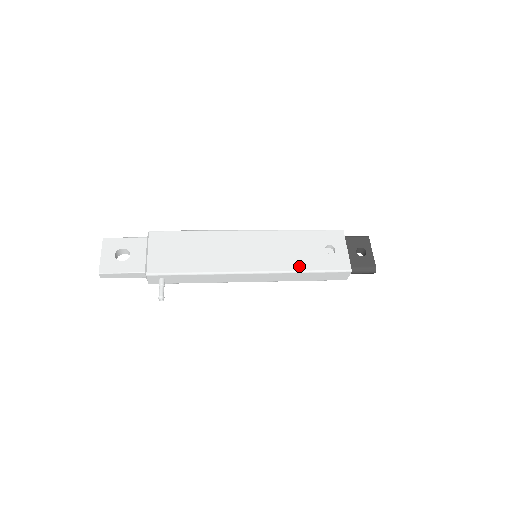
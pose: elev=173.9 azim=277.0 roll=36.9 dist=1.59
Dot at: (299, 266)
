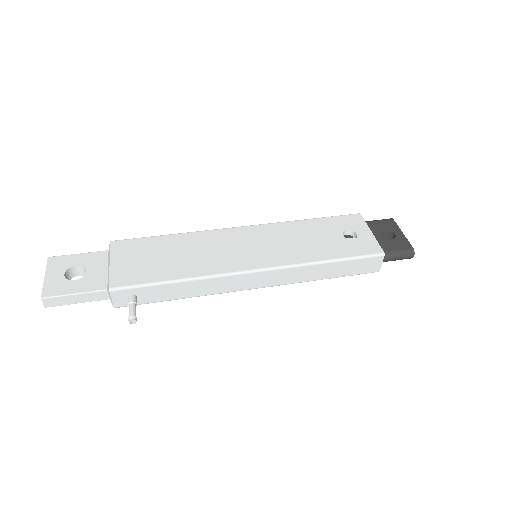
Dot at: (315, 256)
